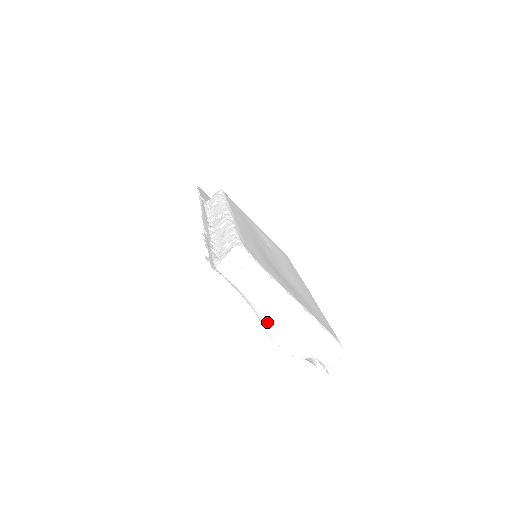
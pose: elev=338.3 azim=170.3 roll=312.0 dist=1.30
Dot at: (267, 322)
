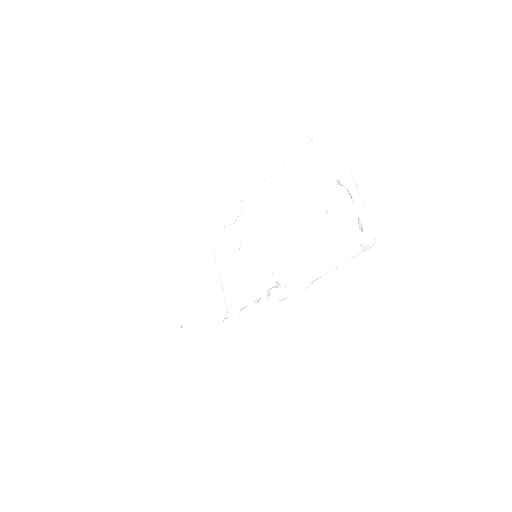
Dot at: (345, 172)
